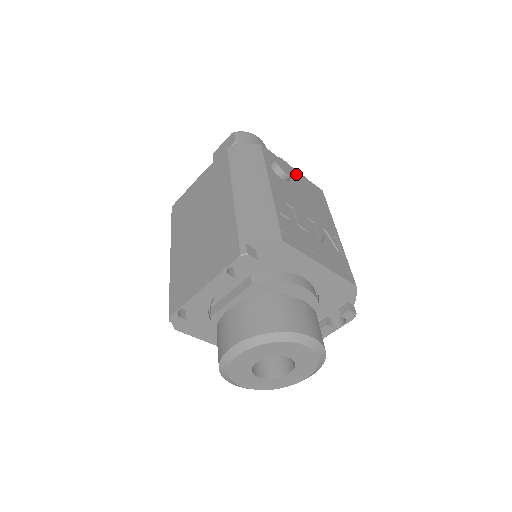
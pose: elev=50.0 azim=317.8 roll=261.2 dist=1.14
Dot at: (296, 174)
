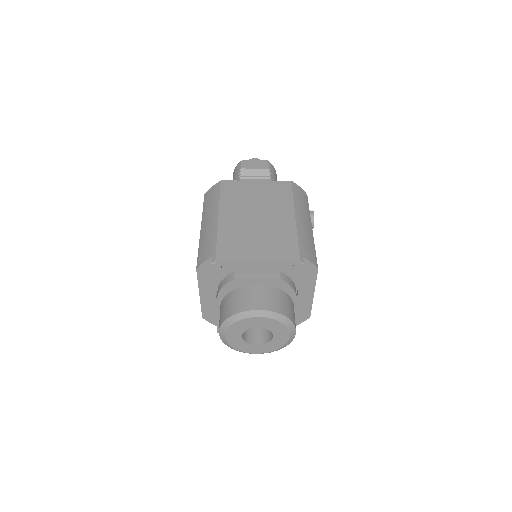
Dot at: occluded
